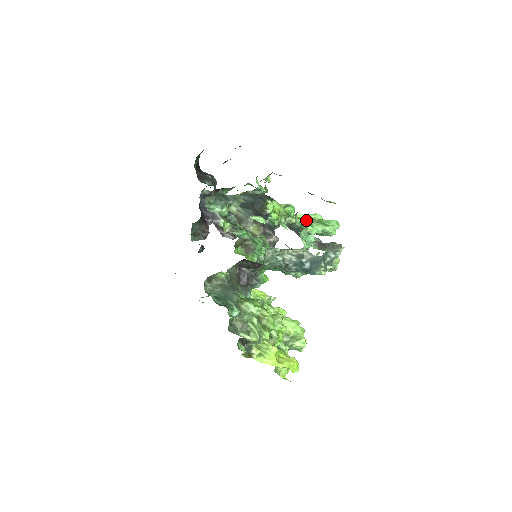
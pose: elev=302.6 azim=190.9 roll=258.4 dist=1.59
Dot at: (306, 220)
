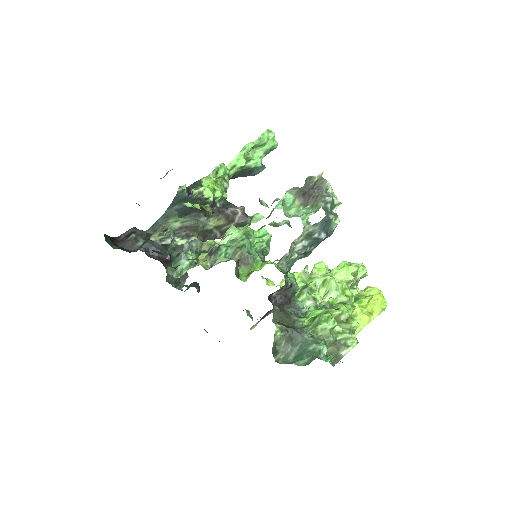
Dot at: (243, 161)
